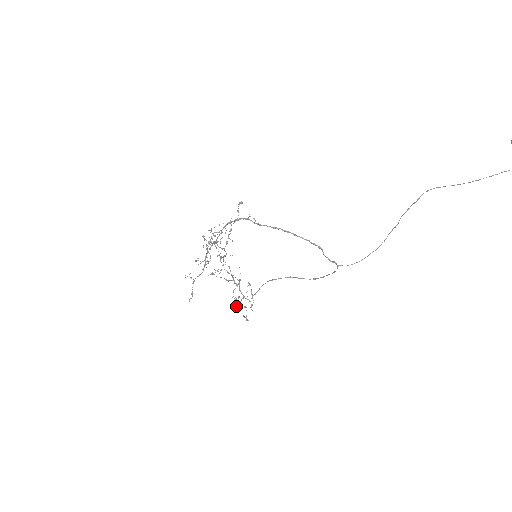
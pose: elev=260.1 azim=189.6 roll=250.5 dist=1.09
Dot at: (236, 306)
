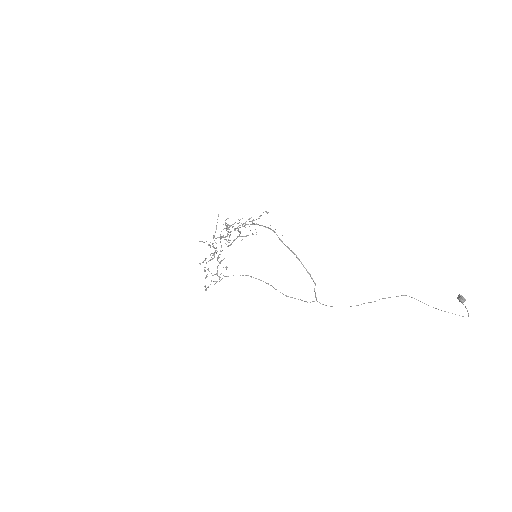
Dot at: occluded
